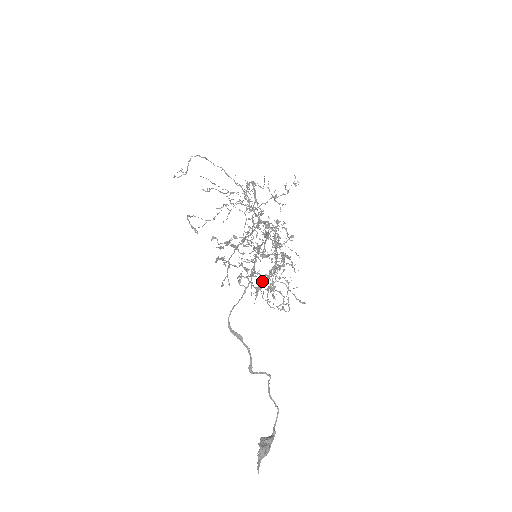
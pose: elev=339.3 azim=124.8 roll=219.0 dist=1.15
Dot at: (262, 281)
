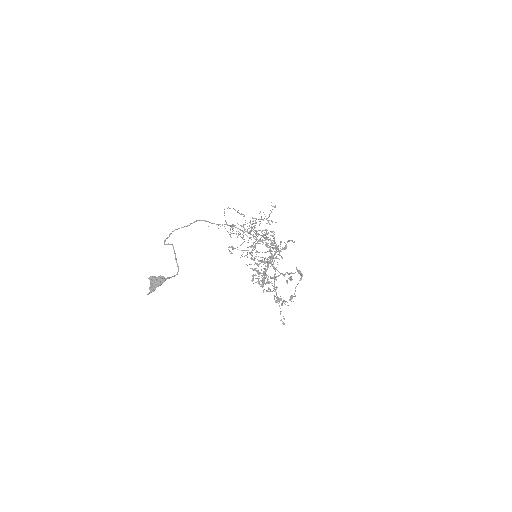
Dot at: occluded
